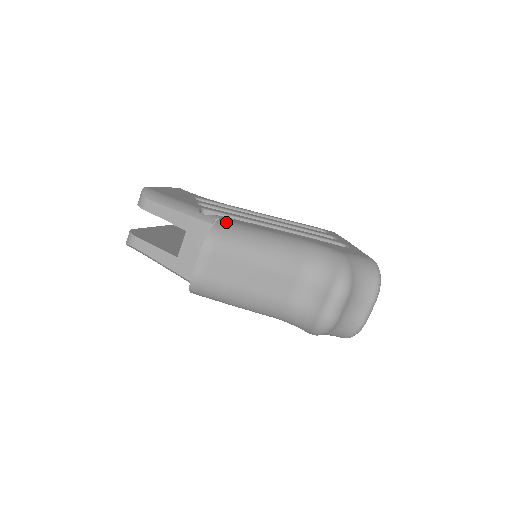
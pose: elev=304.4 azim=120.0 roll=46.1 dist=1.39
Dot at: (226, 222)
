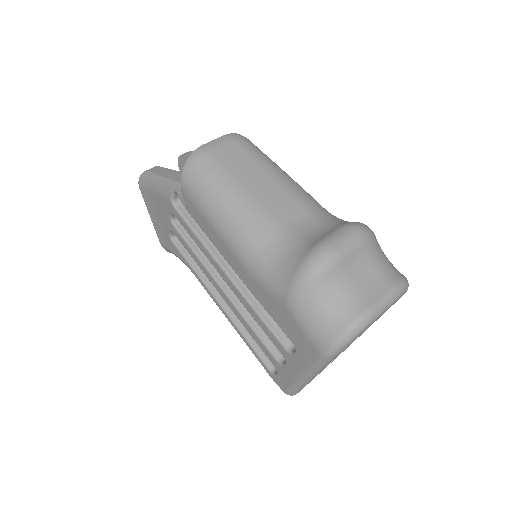
Dot at: occluded
